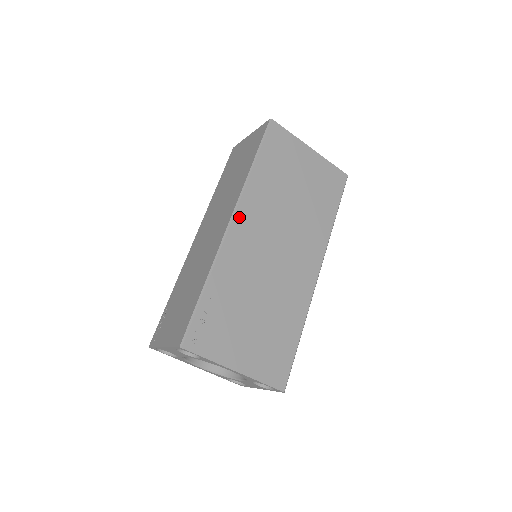
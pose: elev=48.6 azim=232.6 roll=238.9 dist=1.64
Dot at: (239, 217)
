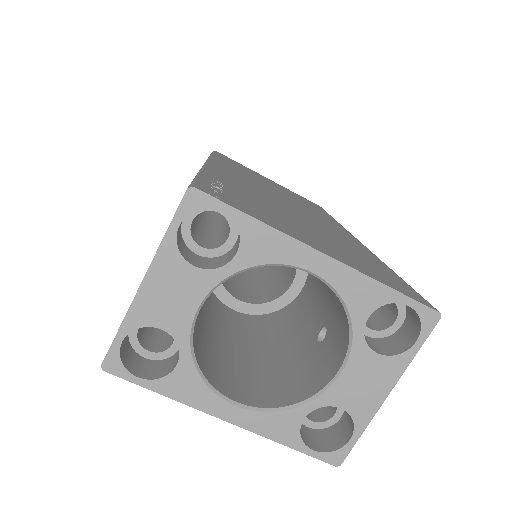
Dot at: (217, 164)
